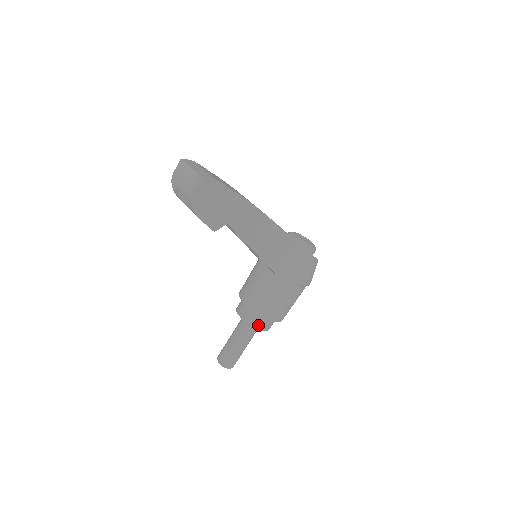
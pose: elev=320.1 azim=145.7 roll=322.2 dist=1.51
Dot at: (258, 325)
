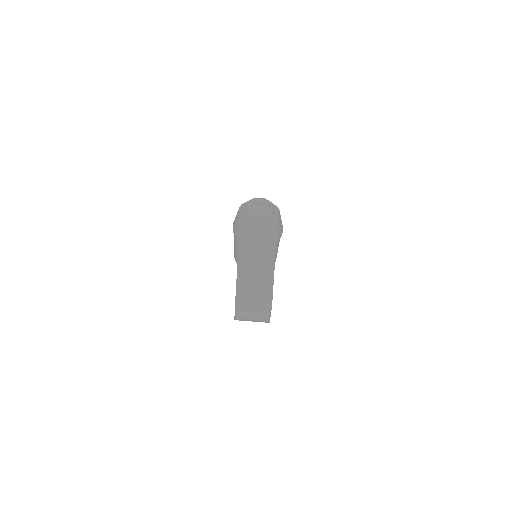
Dot at: occluded
